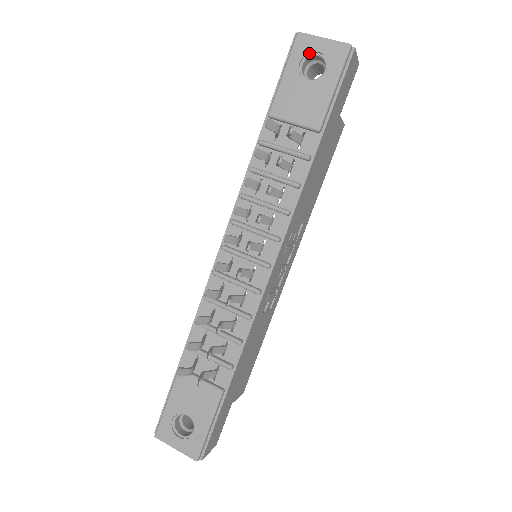
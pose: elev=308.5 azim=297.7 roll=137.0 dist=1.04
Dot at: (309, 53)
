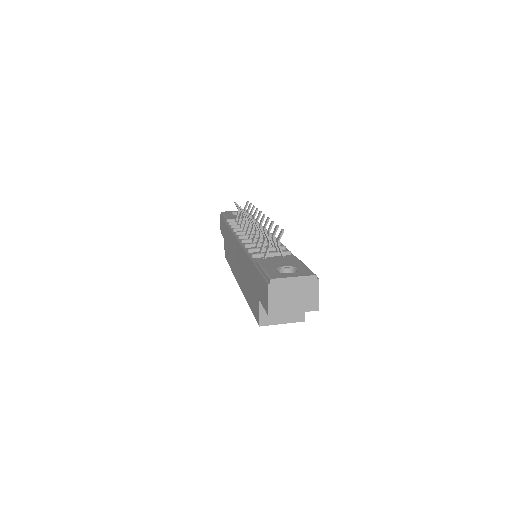
Dot at: (231, 213)
